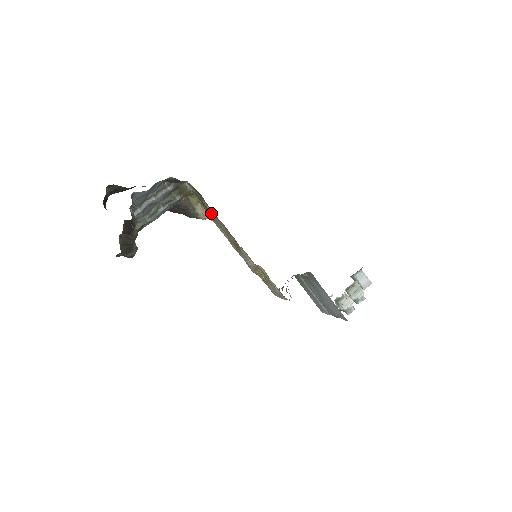
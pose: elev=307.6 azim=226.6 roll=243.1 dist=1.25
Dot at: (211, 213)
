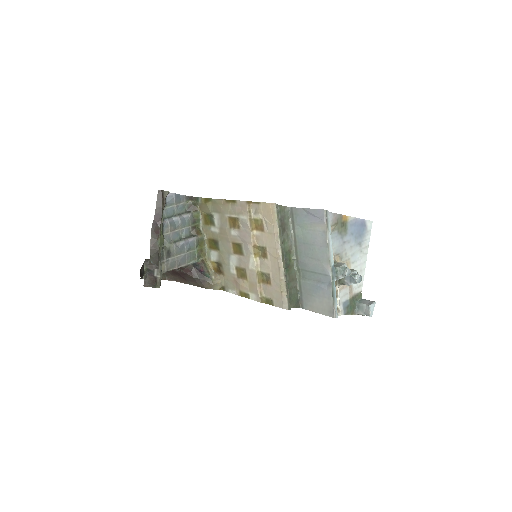
Dot at: (218, 231)
